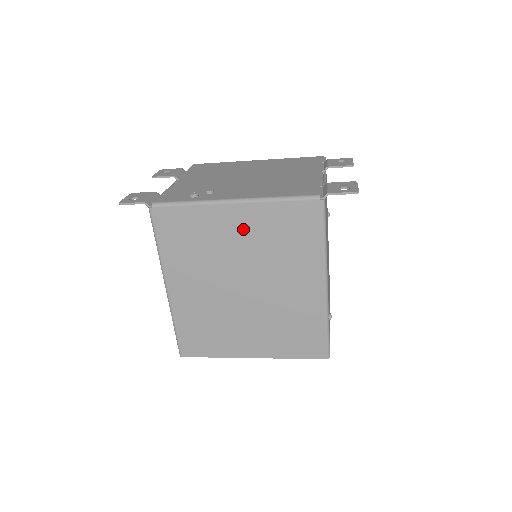
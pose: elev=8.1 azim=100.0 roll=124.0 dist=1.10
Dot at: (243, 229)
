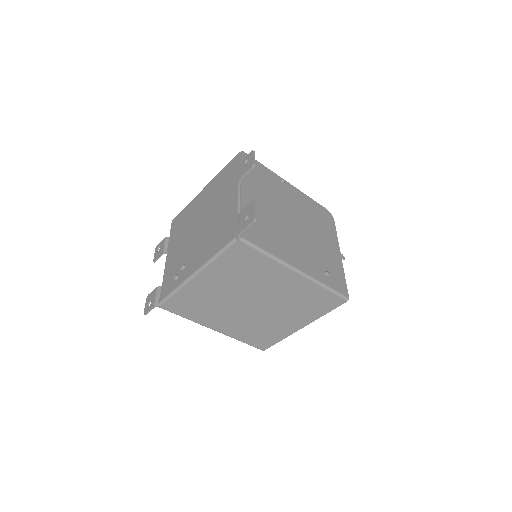
Dot at: (216, 282)
